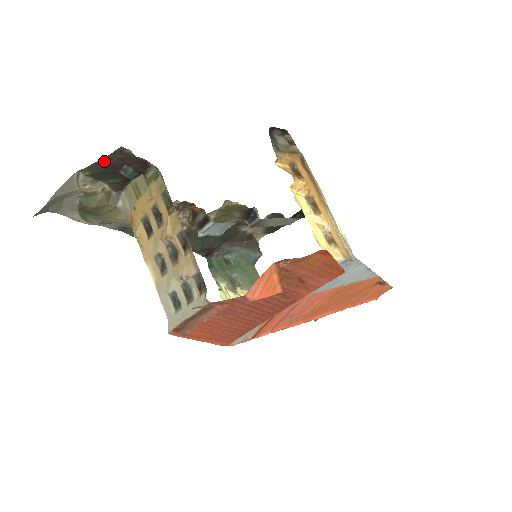
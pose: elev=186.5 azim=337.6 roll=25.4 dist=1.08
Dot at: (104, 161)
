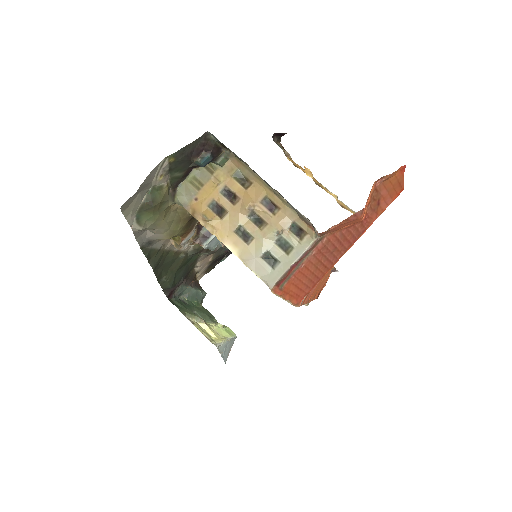
Dot at: (190, 146)
